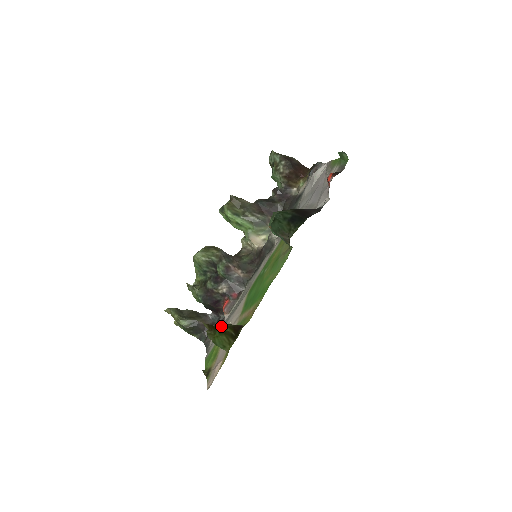
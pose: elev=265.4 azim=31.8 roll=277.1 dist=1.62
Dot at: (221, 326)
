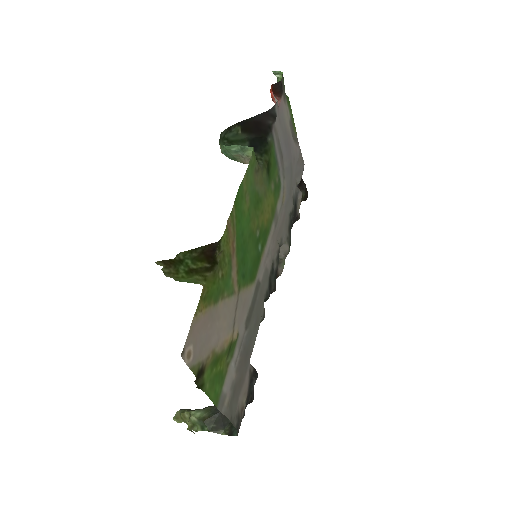
Dot at: (185, 260)
